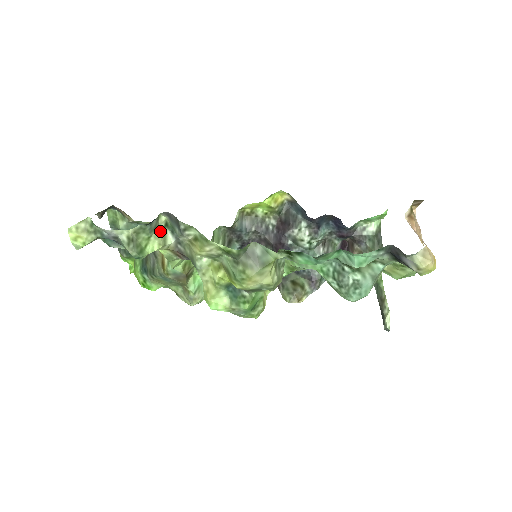
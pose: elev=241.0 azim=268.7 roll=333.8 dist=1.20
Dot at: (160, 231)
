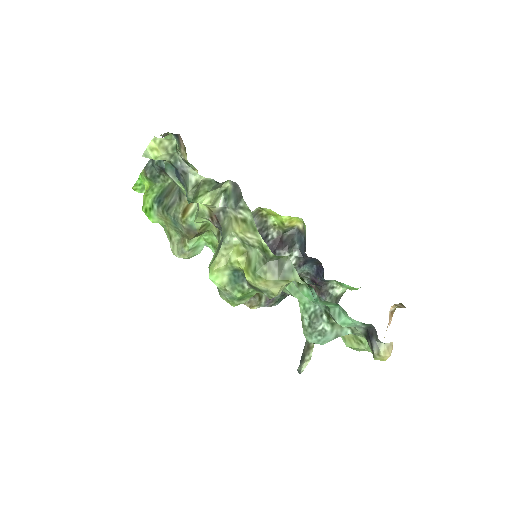
Dot at: (218, 192)
